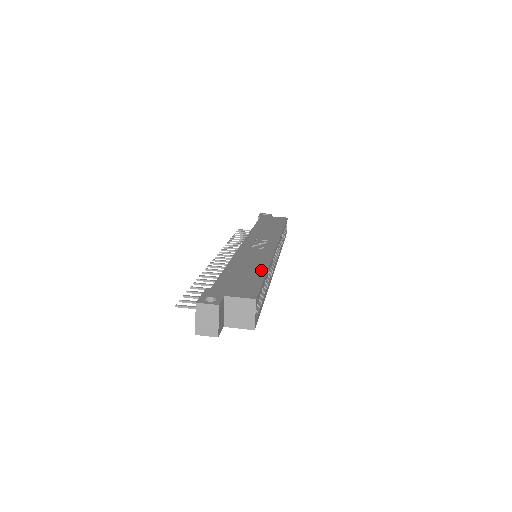
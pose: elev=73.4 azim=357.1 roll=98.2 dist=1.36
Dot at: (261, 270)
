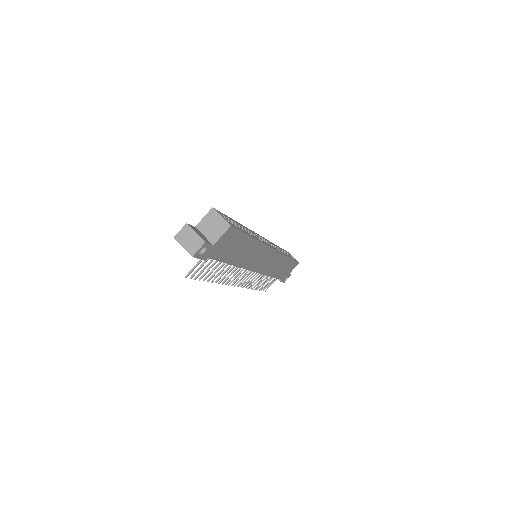
Dot at: occluded
